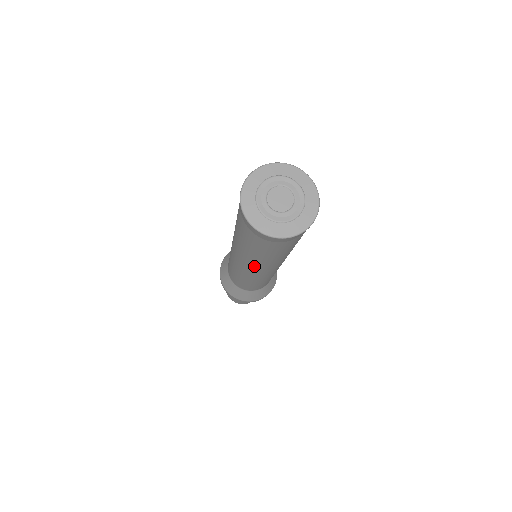
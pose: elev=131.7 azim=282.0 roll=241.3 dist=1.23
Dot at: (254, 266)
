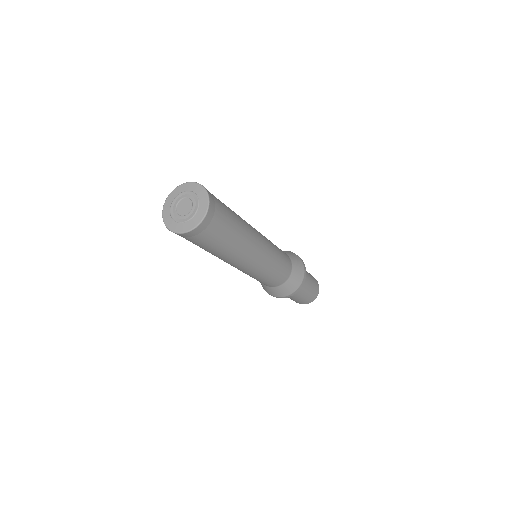
Dot at: occluded
